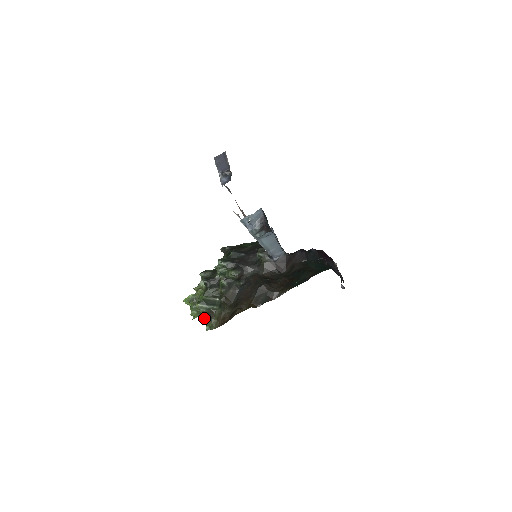
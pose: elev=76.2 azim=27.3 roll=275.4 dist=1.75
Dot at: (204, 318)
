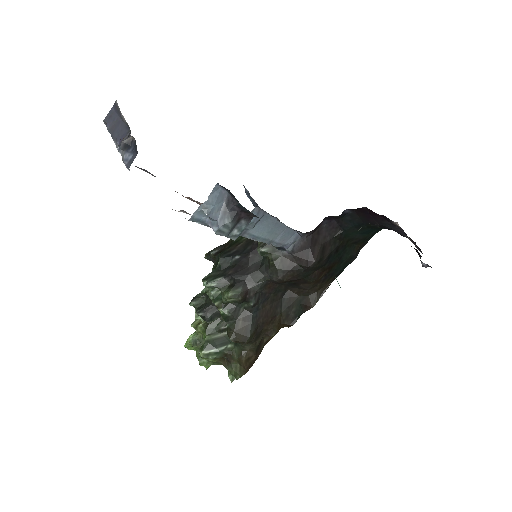
Dot at: occluded
